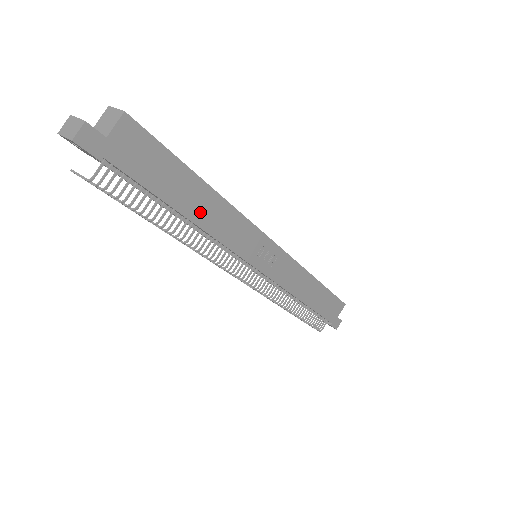
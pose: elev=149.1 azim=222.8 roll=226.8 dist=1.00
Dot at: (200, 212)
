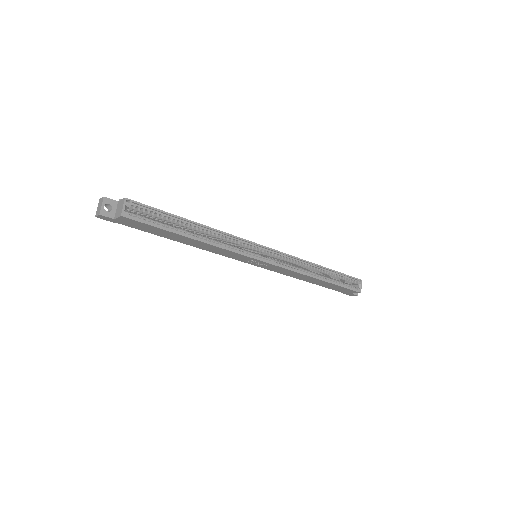
Dot at: (190, 243)
